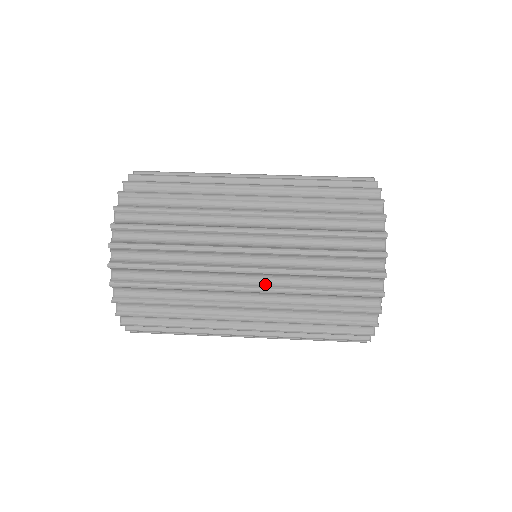
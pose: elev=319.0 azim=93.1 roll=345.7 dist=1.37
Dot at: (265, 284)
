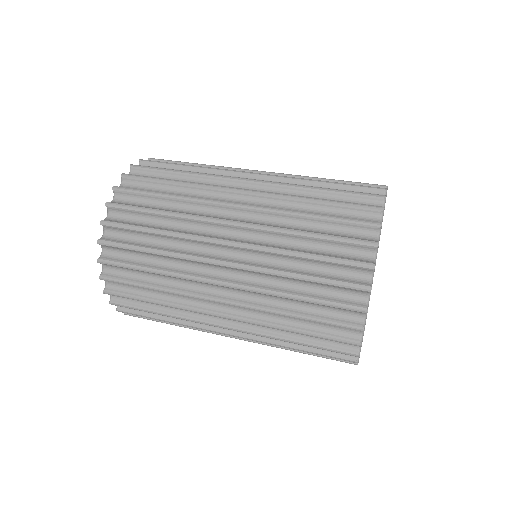
Dot at: (244, 326)
